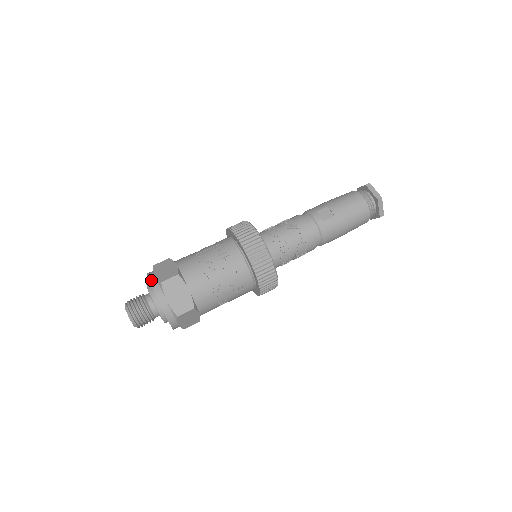
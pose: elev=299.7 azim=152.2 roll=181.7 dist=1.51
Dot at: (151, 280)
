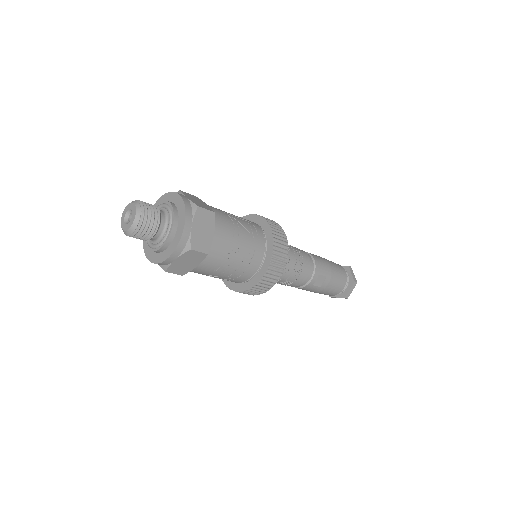
Dot at: (185, 232)
